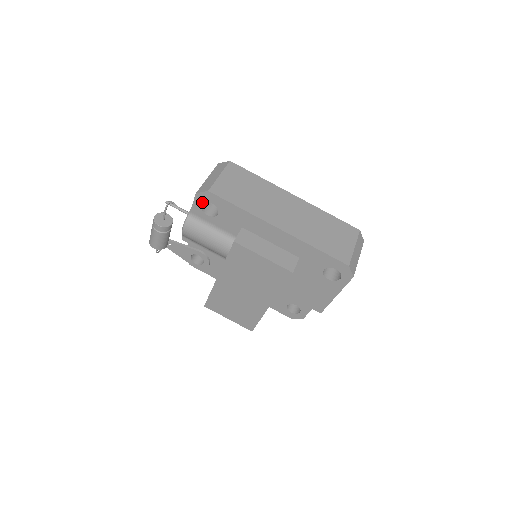
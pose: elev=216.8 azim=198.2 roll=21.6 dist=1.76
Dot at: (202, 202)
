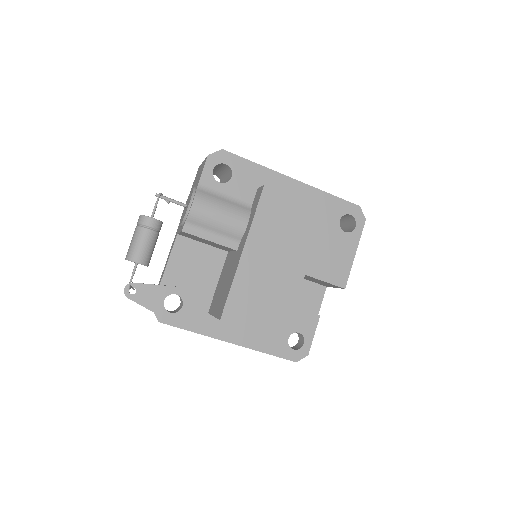
Dot at: (214, 166)
